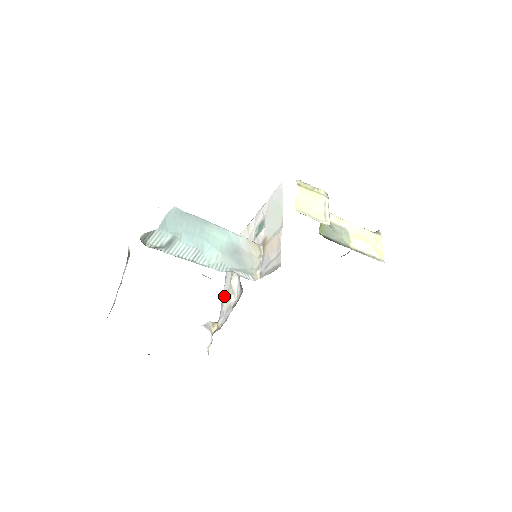
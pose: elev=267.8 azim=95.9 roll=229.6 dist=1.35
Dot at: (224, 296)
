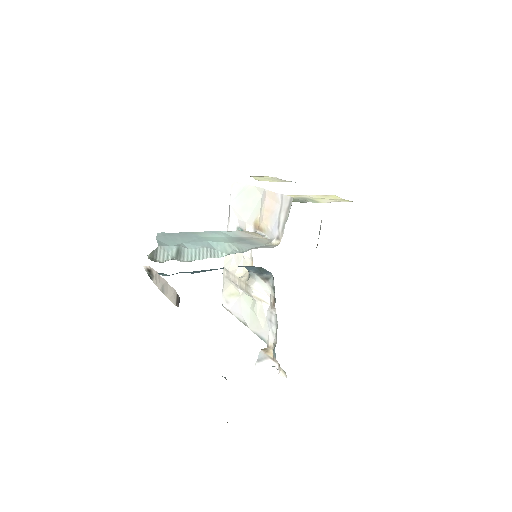
Dot at: (253, 323)
